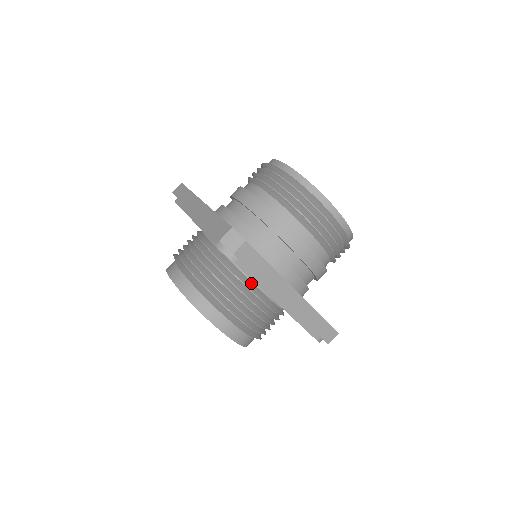
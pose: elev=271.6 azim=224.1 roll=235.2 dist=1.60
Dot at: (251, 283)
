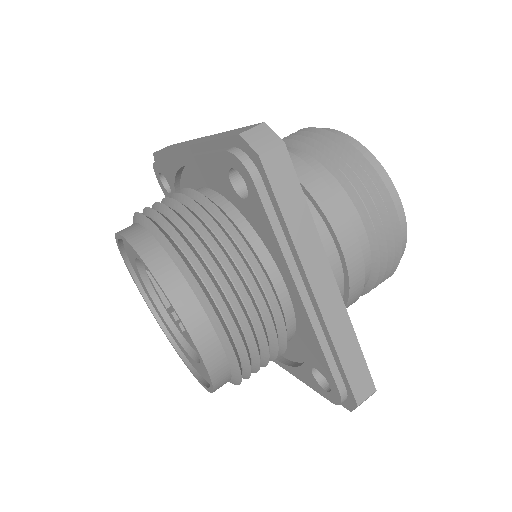
Dot at: (257, 258)
